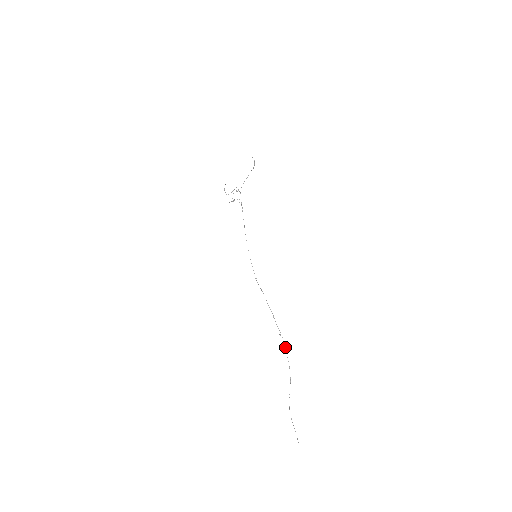
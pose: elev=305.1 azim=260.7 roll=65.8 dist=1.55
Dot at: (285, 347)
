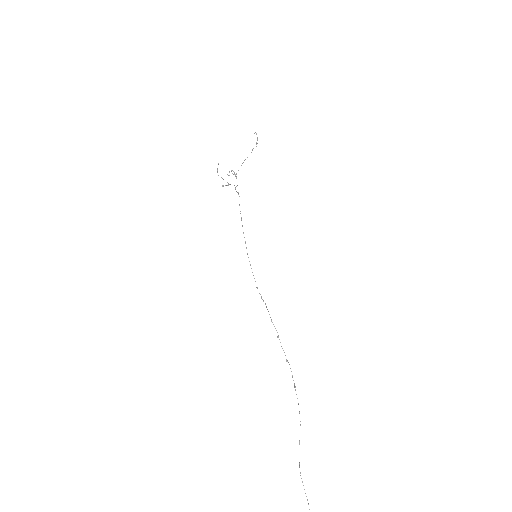
Dot at: occluded
